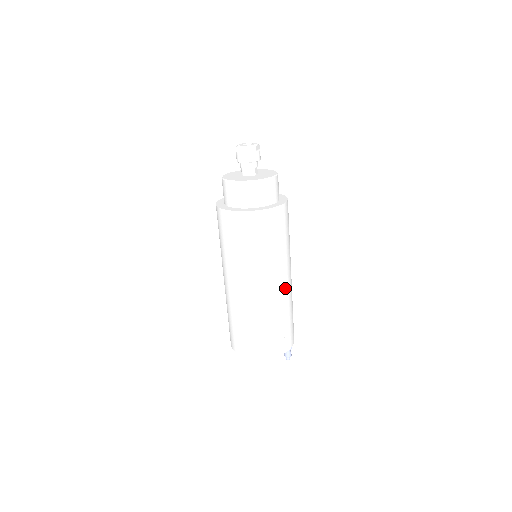
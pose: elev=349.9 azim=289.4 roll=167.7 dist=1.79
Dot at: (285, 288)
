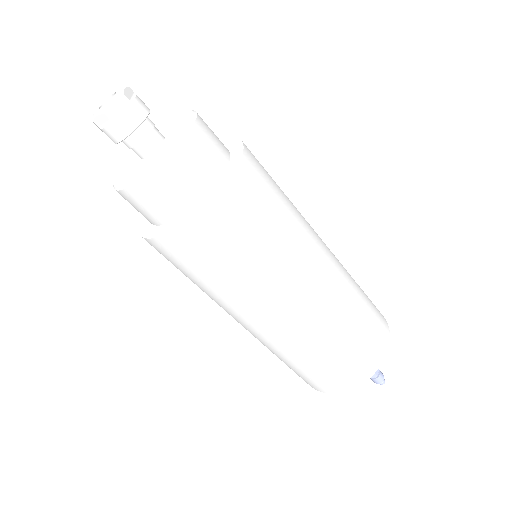
Dot at: (297, 321)
